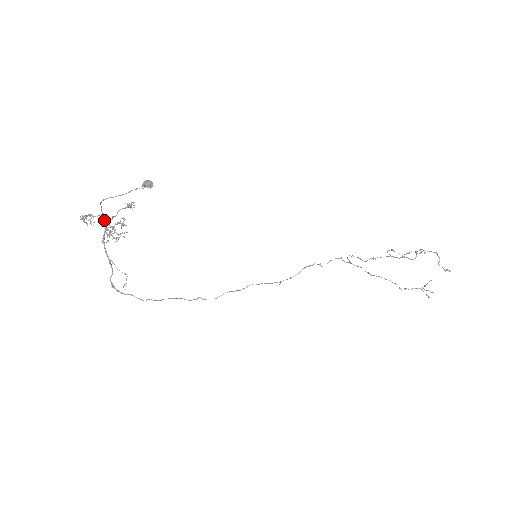
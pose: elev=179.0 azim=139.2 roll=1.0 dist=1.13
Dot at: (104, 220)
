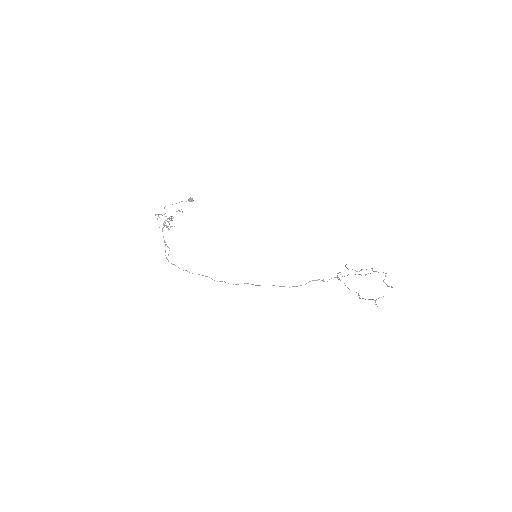
Dot at: occluded
